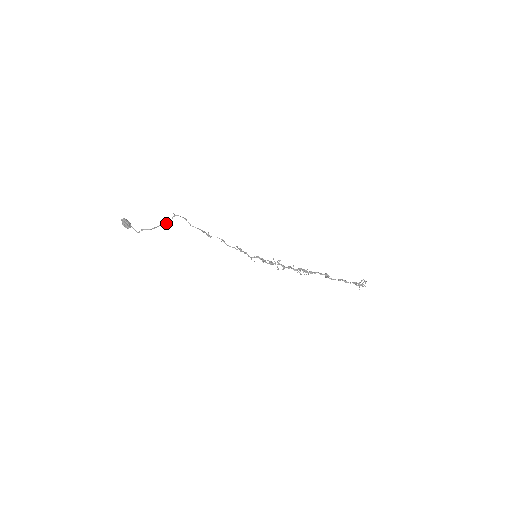
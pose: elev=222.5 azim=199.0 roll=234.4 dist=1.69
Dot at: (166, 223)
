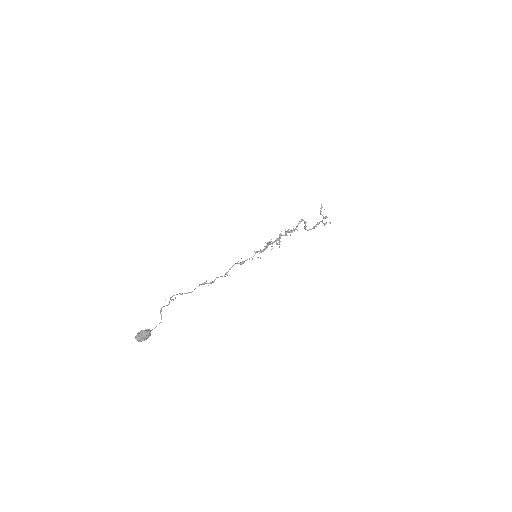
Dot at: (171, 300)
